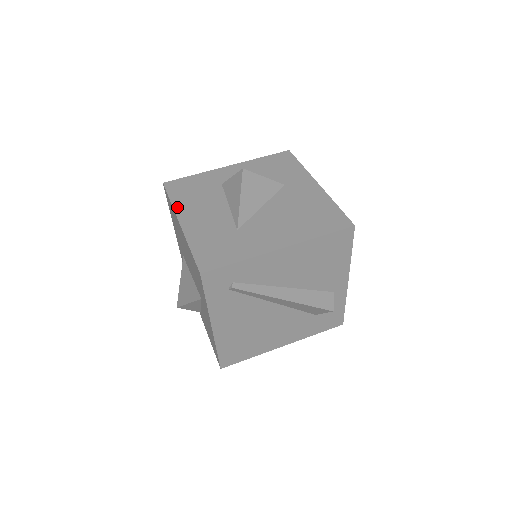
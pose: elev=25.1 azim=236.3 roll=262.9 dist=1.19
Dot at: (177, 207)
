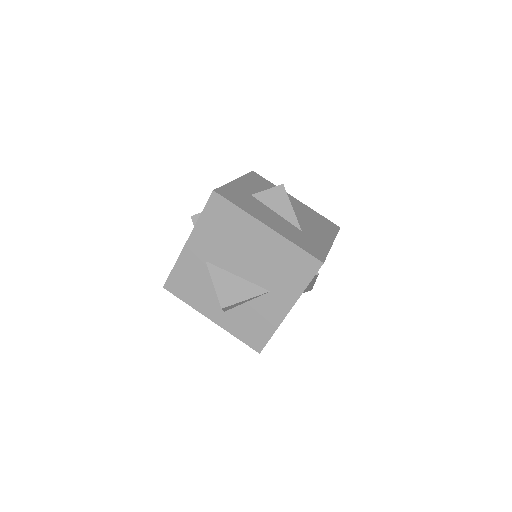
Dot at: (250, 213)
